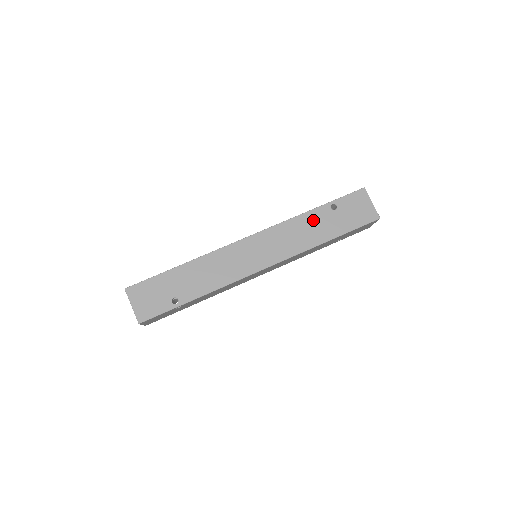
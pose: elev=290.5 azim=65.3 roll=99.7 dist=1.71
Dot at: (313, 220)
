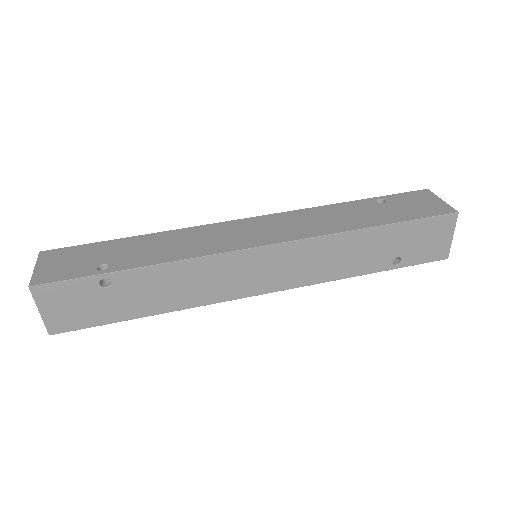
Dot at: (348, 209)
